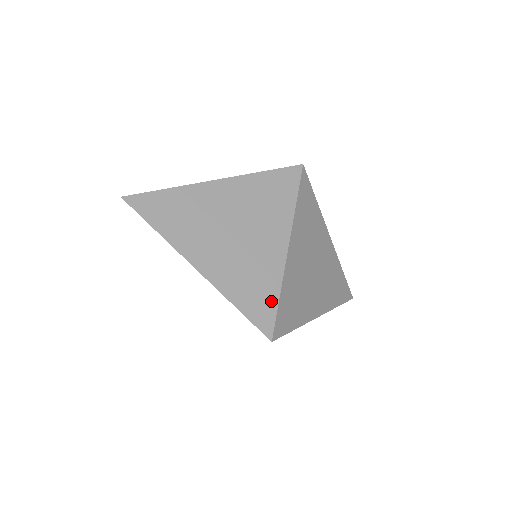
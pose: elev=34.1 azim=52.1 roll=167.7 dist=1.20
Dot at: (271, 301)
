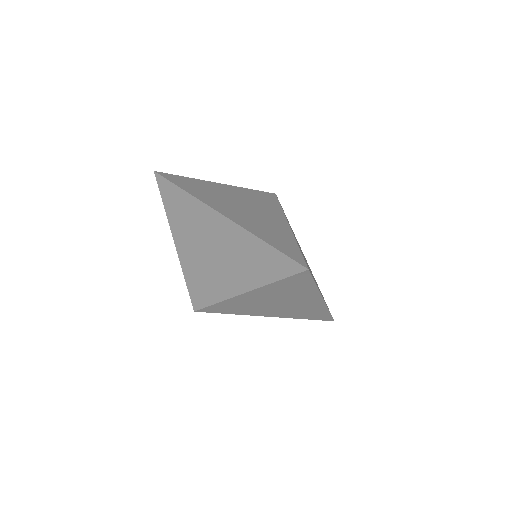
Dot at: (294, 248)
